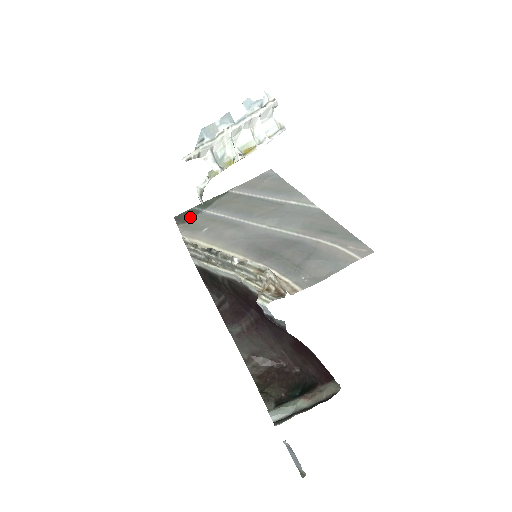
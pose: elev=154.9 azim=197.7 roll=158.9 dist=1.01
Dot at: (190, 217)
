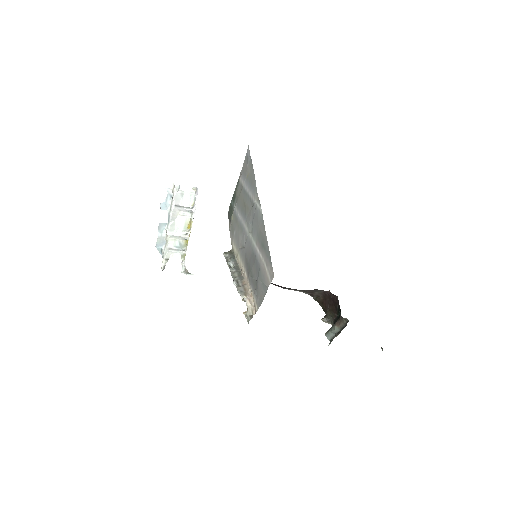
Dot at: (231, 214)
